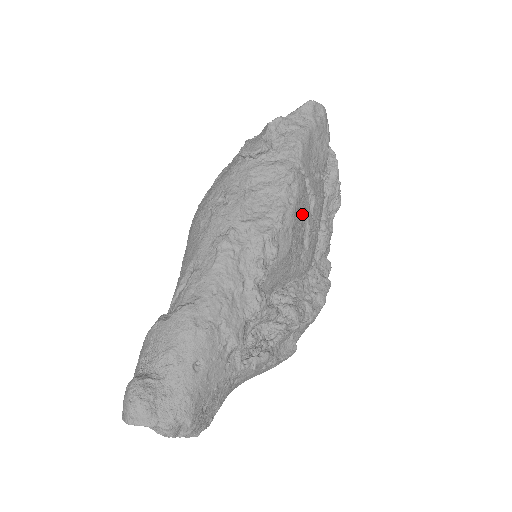
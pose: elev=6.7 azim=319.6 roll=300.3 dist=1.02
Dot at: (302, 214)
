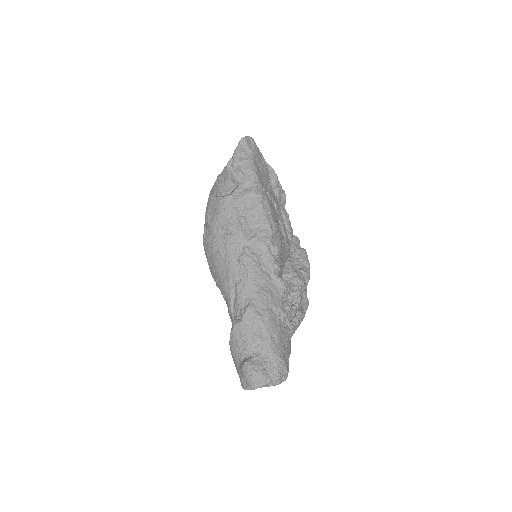
Dot at: (275, 217)
